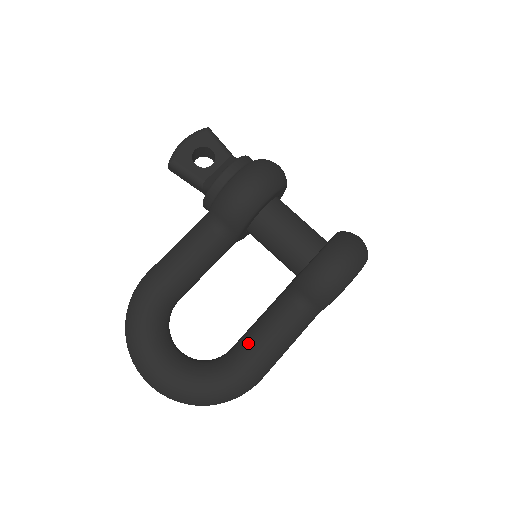
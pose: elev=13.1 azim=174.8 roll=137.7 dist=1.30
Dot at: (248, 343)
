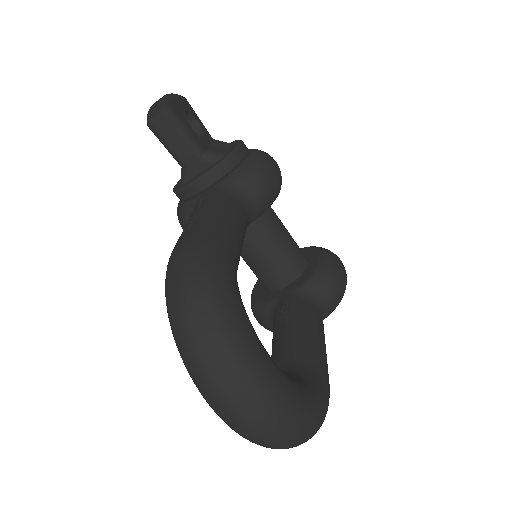
Dot at: (310, 348)
